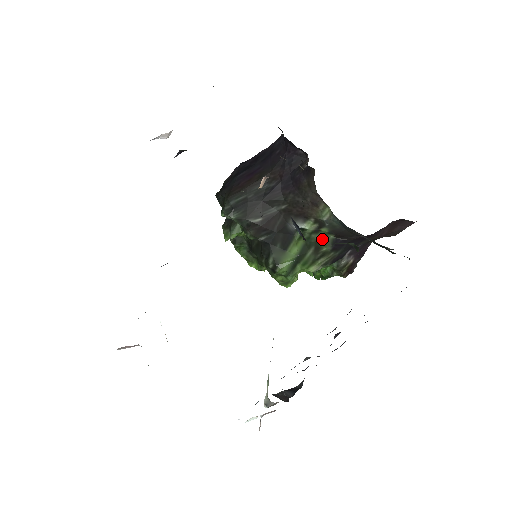
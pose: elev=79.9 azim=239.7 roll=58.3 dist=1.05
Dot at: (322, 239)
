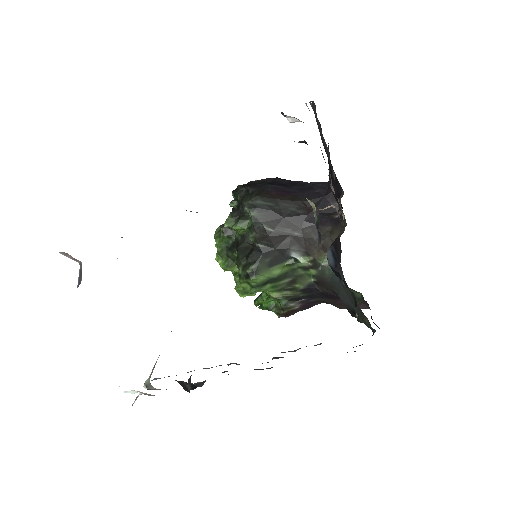
Dot at: (303, 277)
